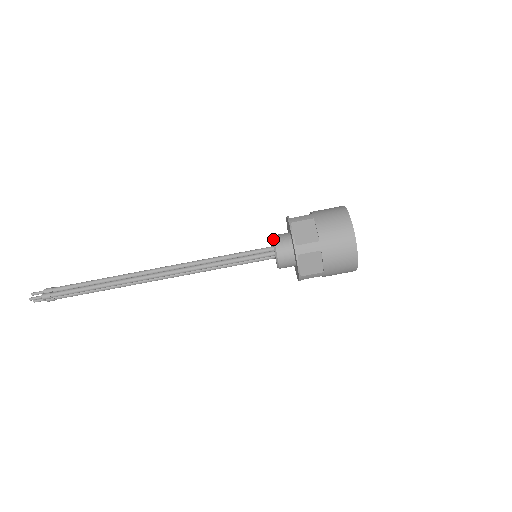
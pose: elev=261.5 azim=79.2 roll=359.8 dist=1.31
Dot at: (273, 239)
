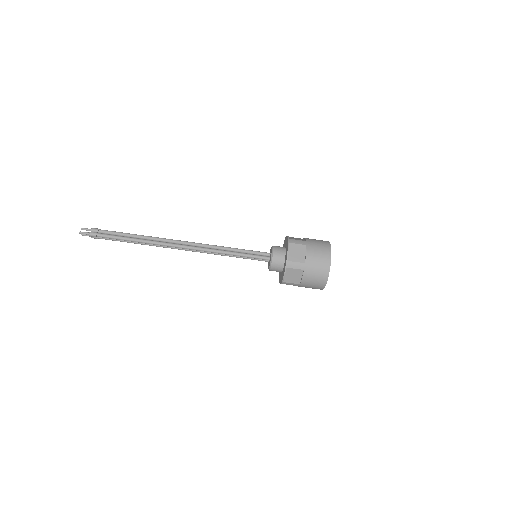
Dot at: (273, 249)
